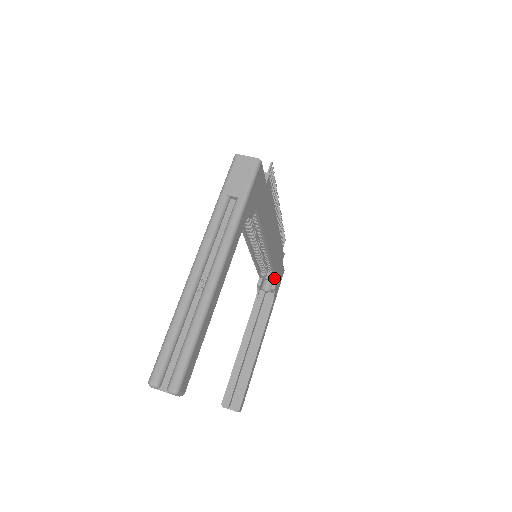
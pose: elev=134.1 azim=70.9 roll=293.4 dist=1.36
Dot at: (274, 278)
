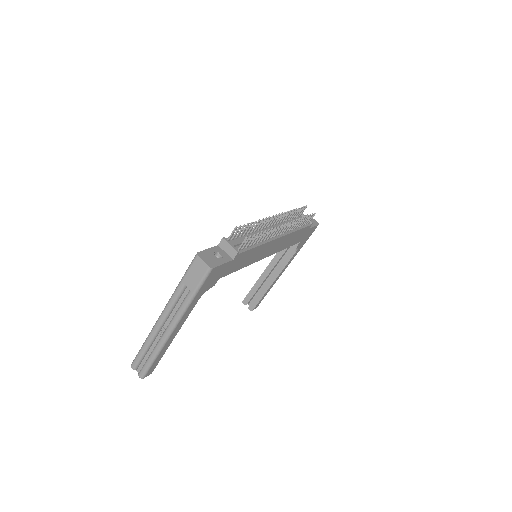
Dot at: occluded
